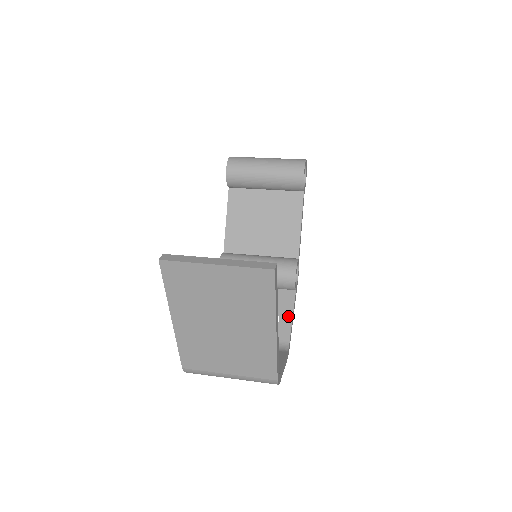
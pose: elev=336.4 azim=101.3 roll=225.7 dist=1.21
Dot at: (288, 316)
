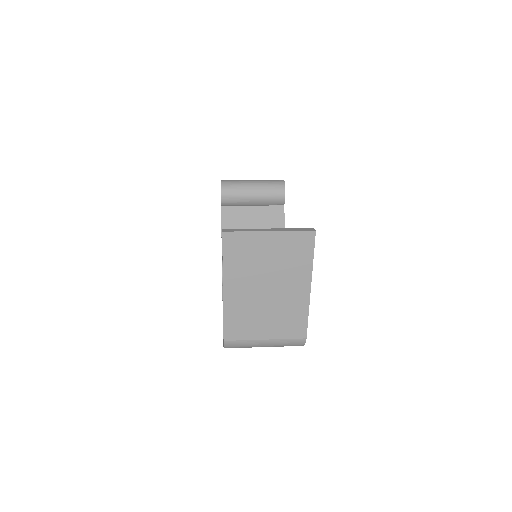
Dot at: occluded
